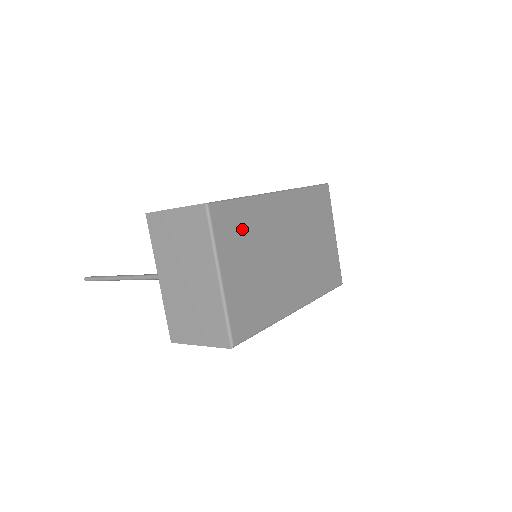
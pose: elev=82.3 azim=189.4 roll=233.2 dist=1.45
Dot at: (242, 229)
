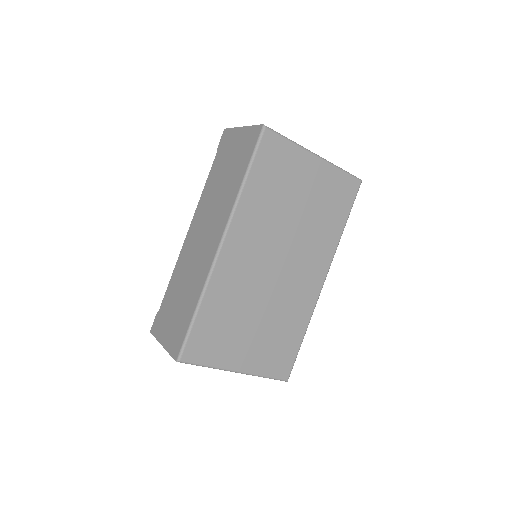
Dot at: (220, 325)
